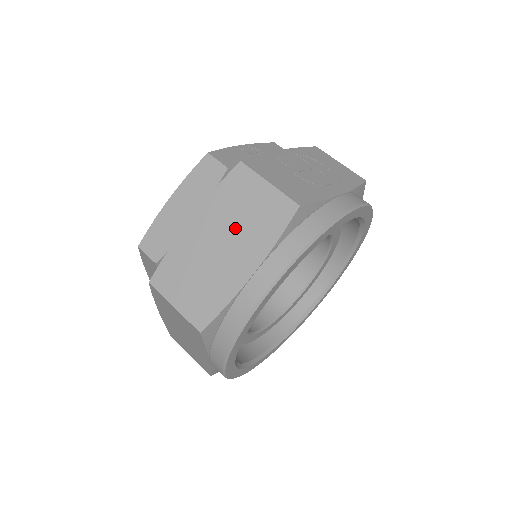
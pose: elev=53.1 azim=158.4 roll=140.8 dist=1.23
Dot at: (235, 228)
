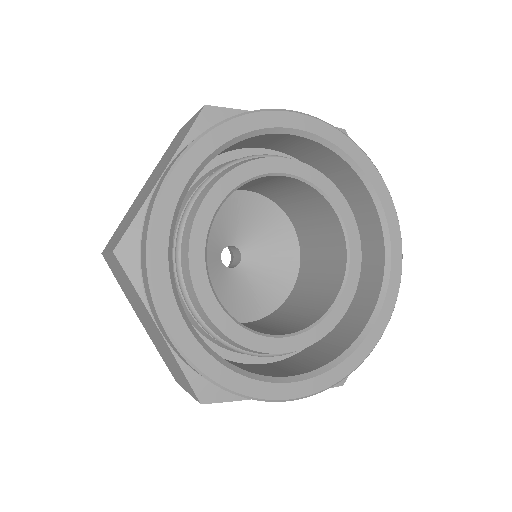
Dot at: (163, 163)
